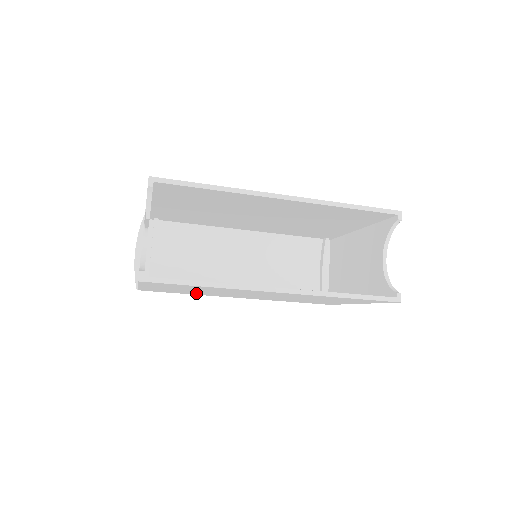
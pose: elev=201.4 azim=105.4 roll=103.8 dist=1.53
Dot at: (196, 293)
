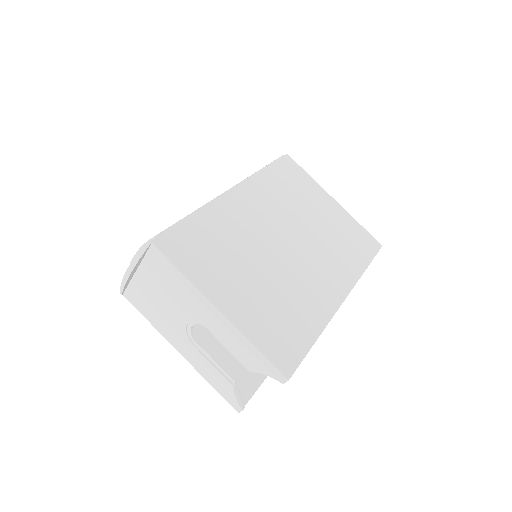
Dot at: occluded
